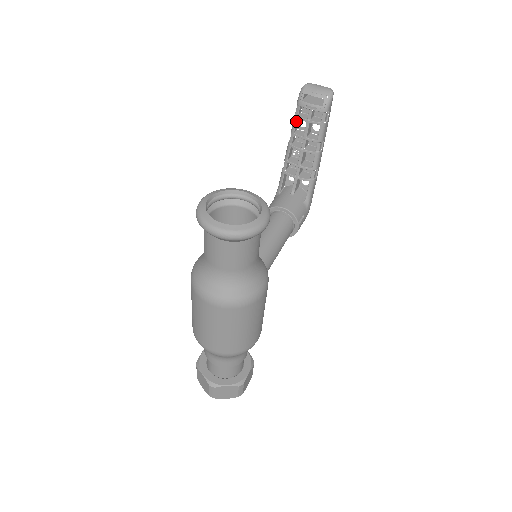
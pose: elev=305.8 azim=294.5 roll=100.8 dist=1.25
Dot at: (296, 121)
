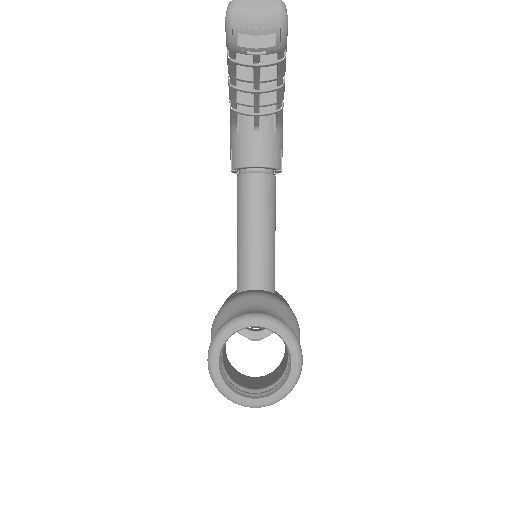
Dot at: (234, 66)
